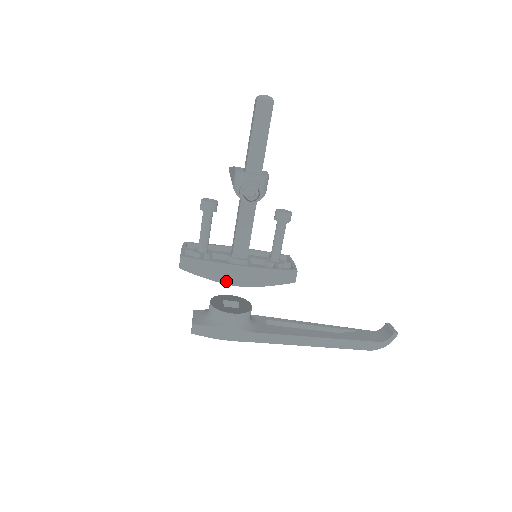
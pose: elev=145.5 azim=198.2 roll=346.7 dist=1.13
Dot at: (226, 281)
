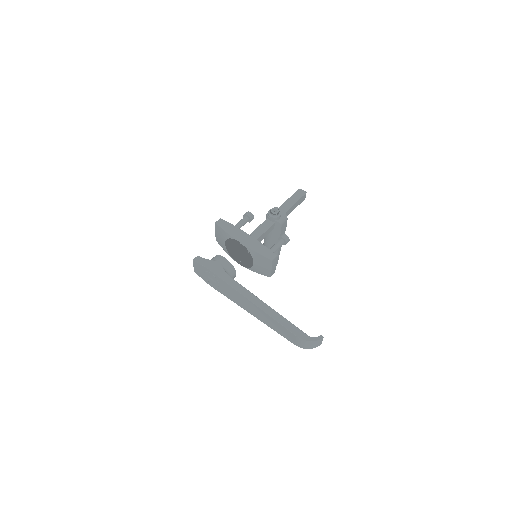
Dot at: (235, 237)
